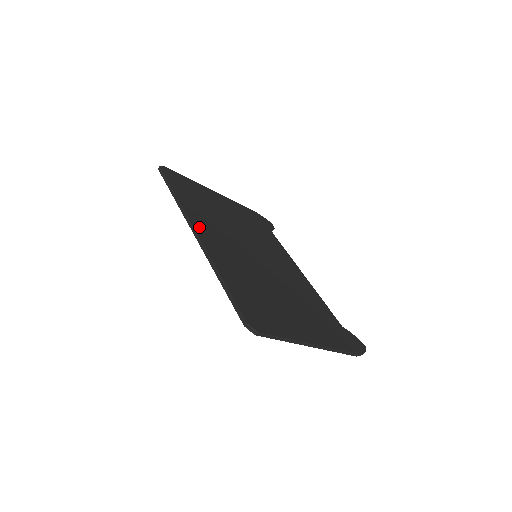
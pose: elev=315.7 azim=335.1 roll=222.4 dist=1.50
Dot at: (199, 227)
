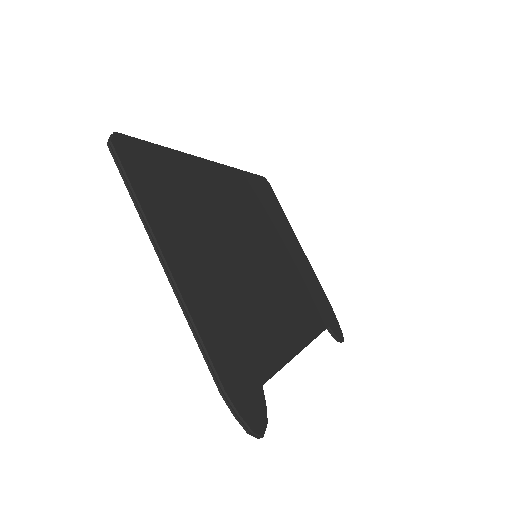
Dot at: (222, 172)
